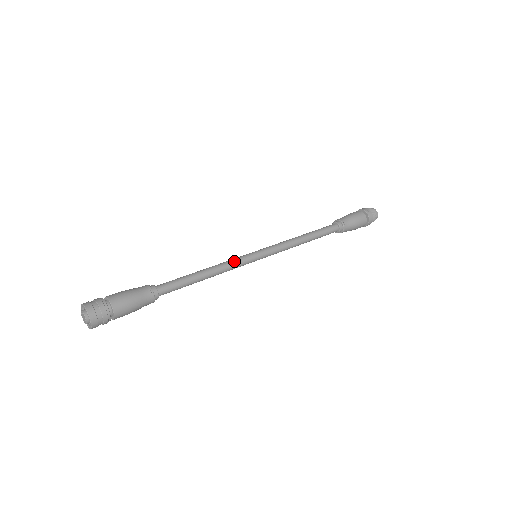
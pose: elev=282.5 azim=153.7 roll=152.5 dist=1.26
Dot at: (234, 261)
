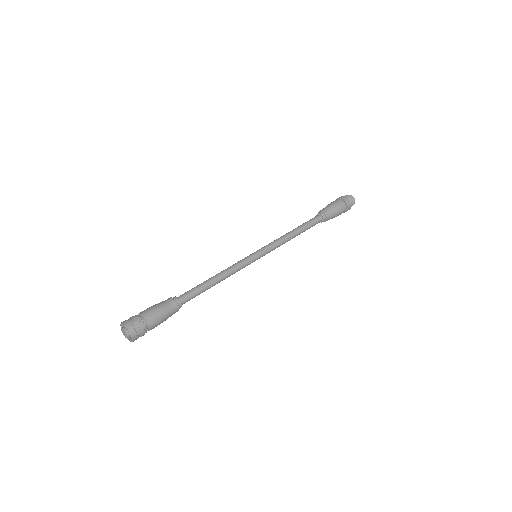
Dot at: (236, 263)
